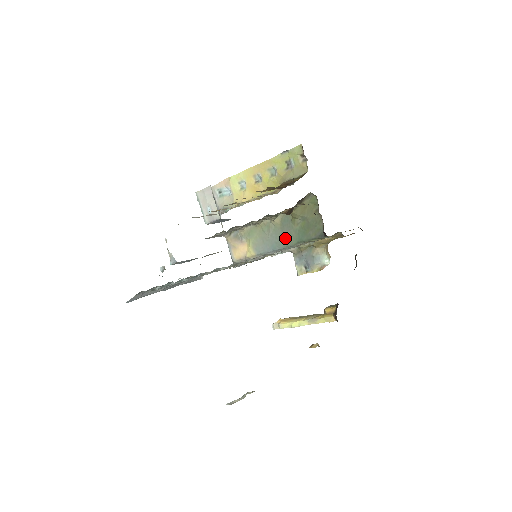
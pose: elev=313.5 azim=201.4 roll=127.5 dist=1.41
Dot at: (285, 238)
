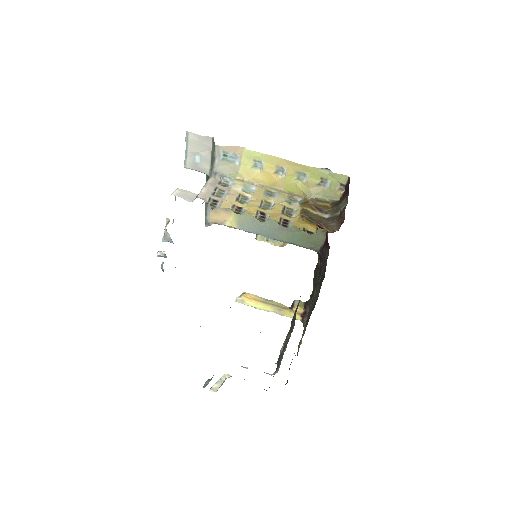
Dot at: (279, 233)
